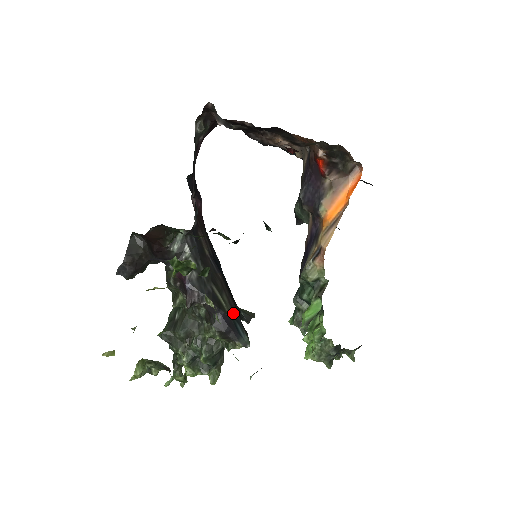
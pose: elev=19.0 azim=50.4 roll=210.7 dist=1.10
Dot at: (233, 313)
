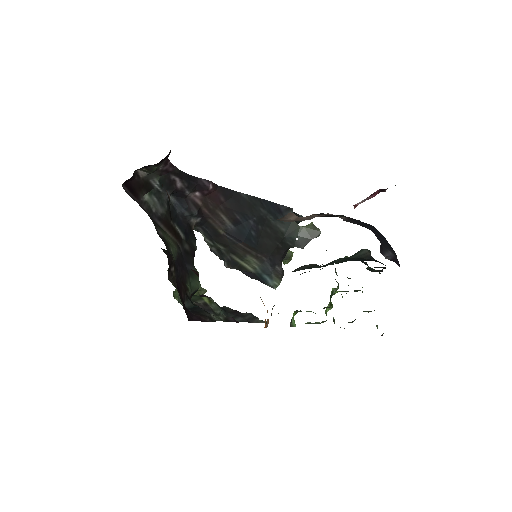
Dot at: (261, 266)
